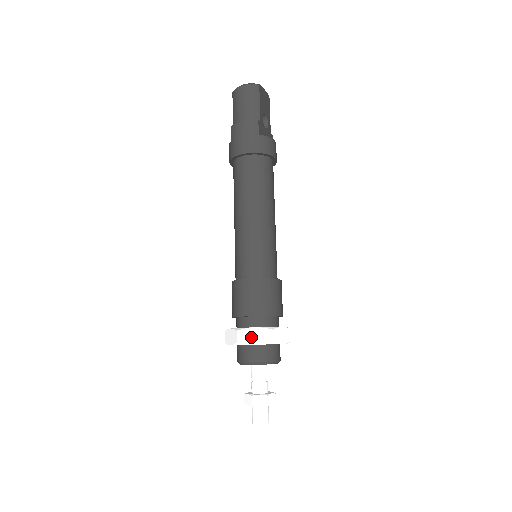
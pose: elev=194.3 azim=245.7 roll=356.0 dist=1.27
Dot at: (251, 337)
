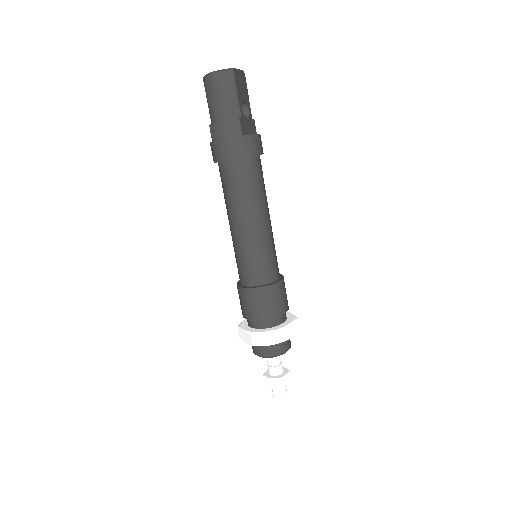
Dot at: (264, 340)
